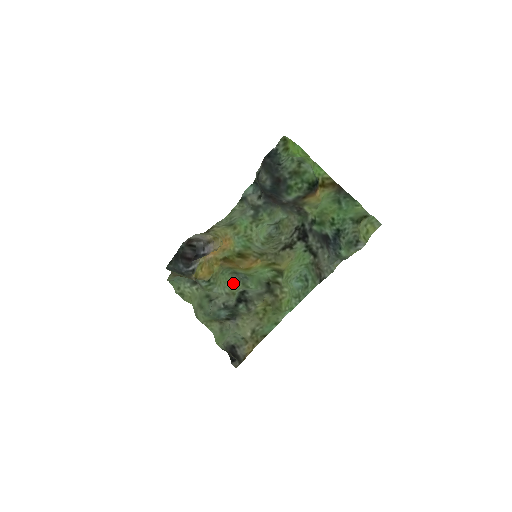
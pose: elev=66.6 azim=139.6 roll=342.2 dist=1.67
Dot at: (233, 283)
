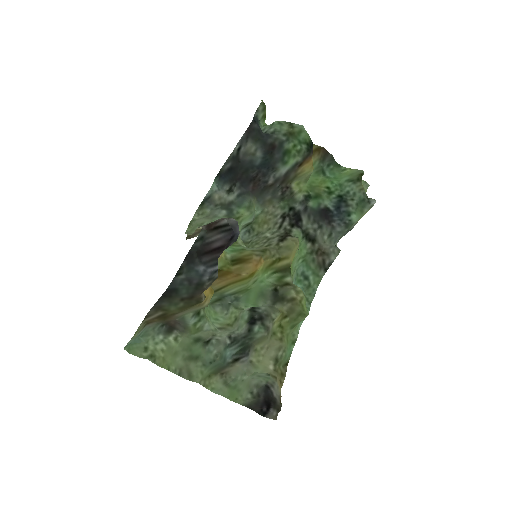
Dot at: (218, 315)
